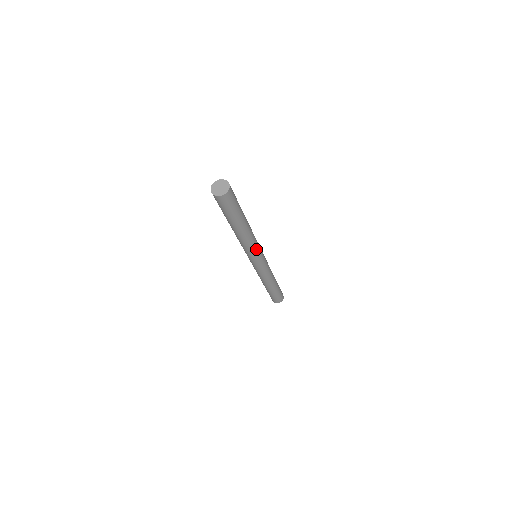
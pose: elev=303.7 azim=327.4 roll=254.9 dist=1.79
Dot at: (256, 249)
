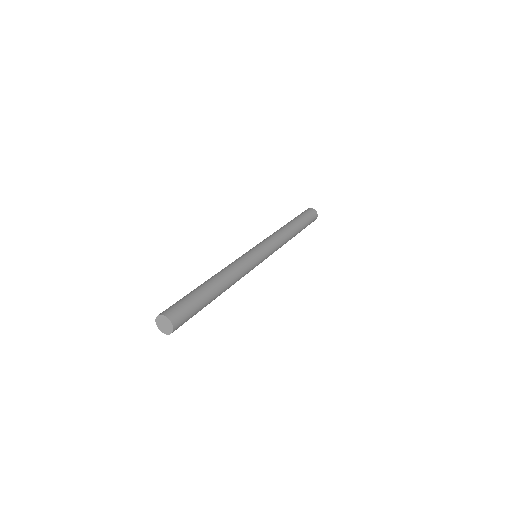
Dot at: (249, 271)
